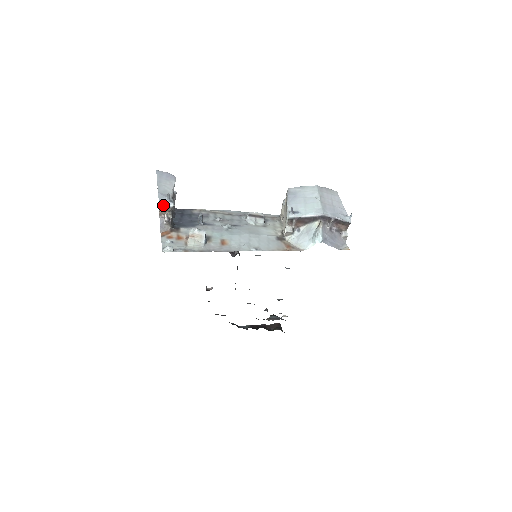
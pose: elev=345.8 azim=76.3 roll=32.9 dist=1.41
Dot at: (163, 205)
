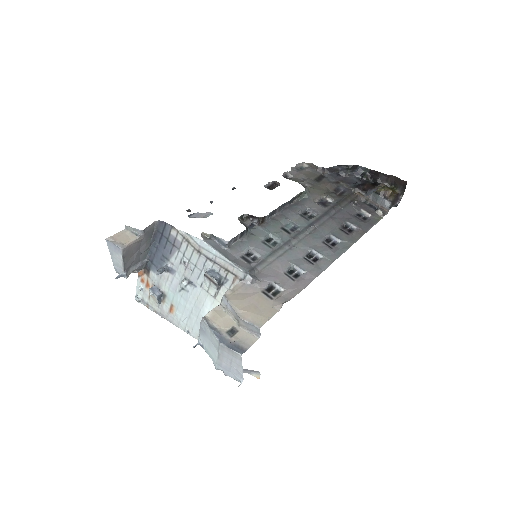
Dot at: occluded
